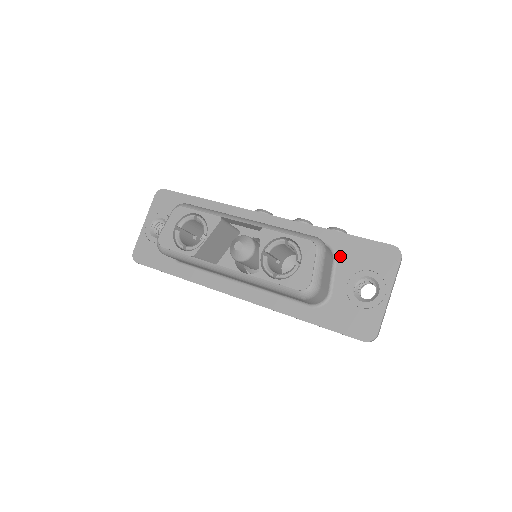
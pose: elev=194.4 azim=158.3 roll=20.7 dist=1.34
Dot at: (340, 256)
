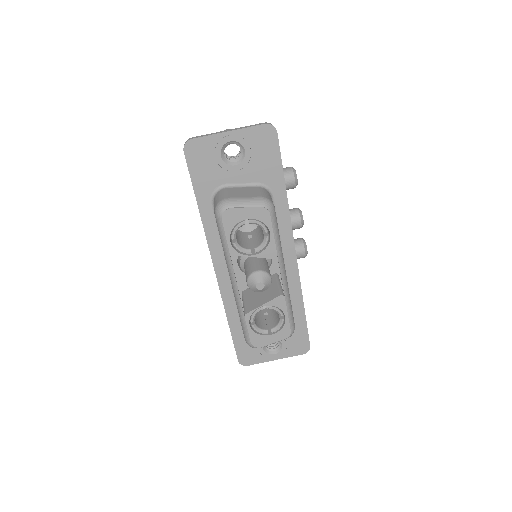
Dot at: occluded
